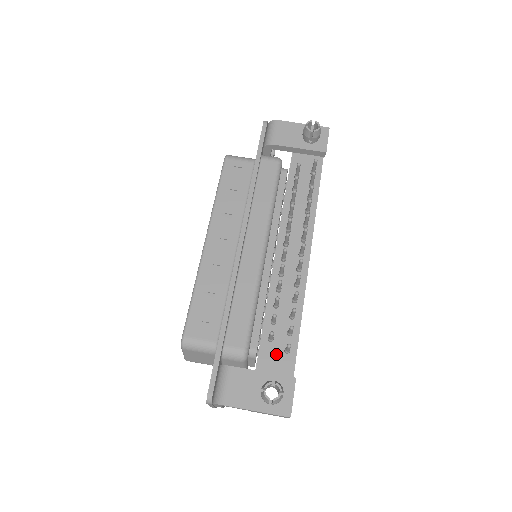
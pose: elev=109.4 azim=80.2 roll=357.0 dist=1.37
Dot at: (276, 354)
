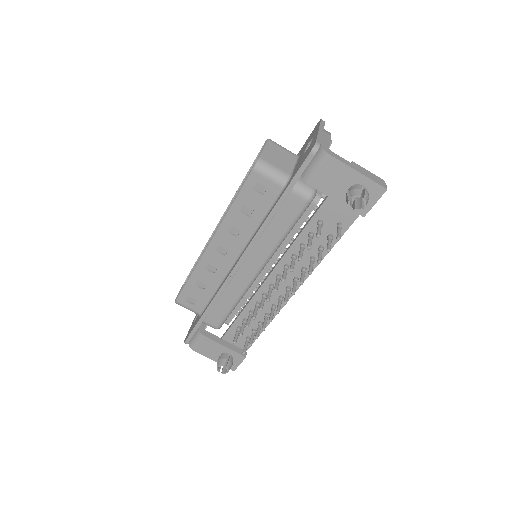
Dot at: (240, 336)
